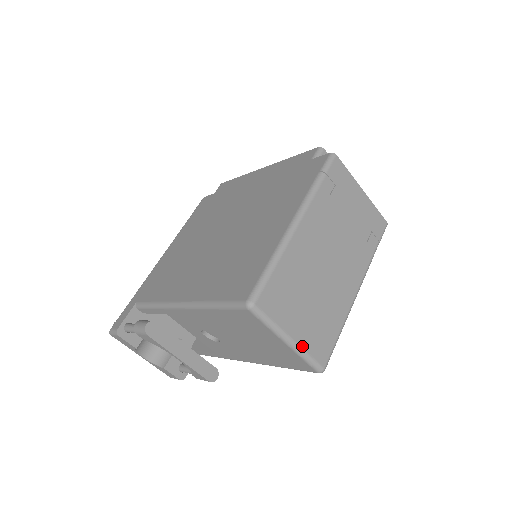
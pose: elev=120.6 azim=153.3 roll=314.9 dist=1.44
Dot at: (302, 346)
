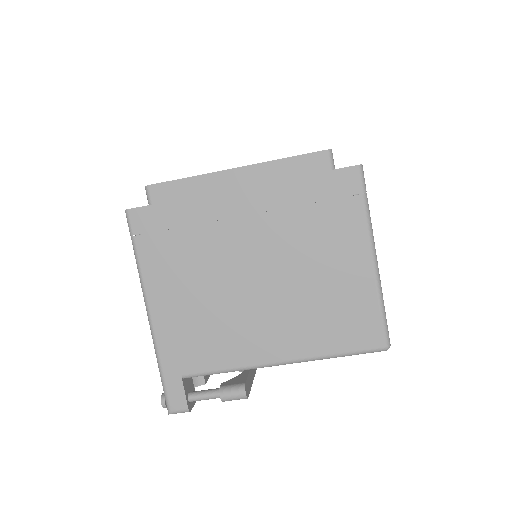
Dot at: occluded
